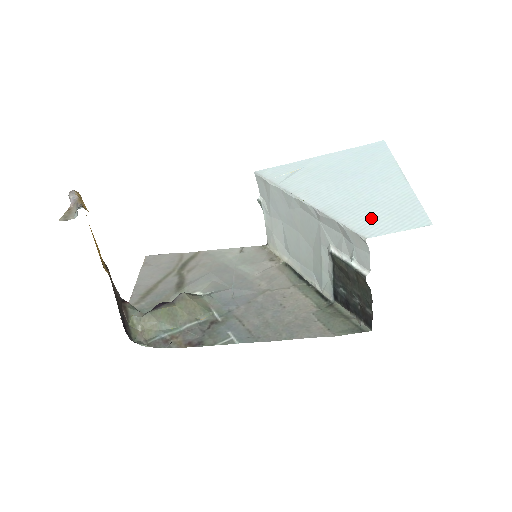
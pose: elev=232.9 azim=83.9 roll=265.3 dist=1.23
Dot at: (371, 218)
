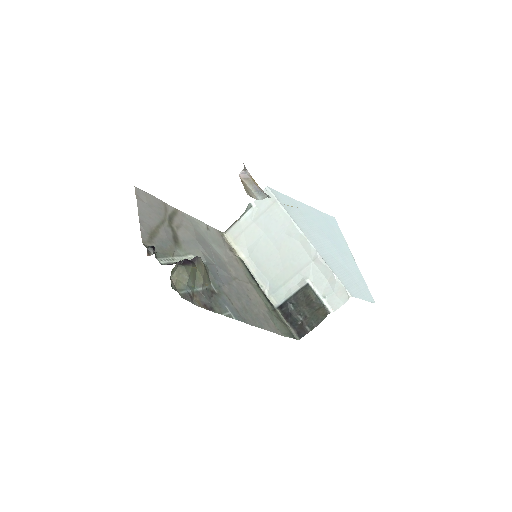
Dot at: (349, 281)
